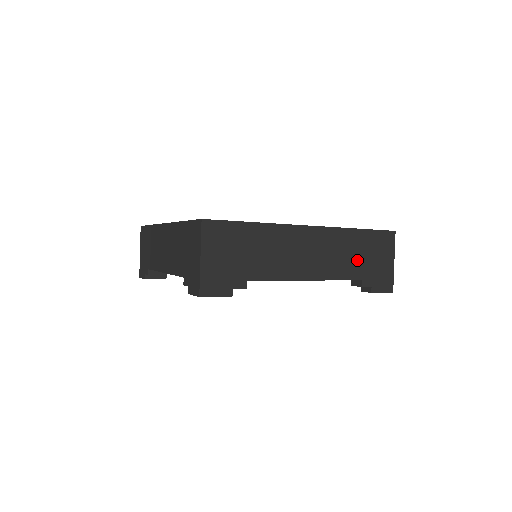
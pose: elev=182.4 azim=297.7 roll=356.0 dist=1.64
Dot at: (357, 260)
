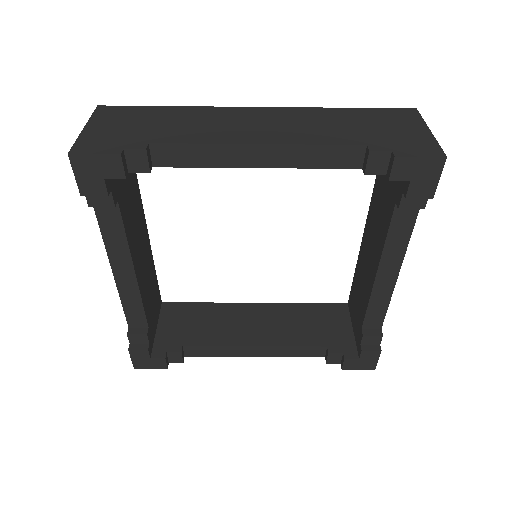
Dot at: (350, 129)
